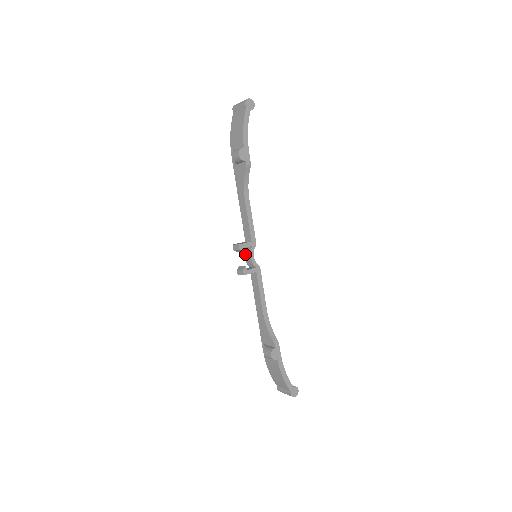
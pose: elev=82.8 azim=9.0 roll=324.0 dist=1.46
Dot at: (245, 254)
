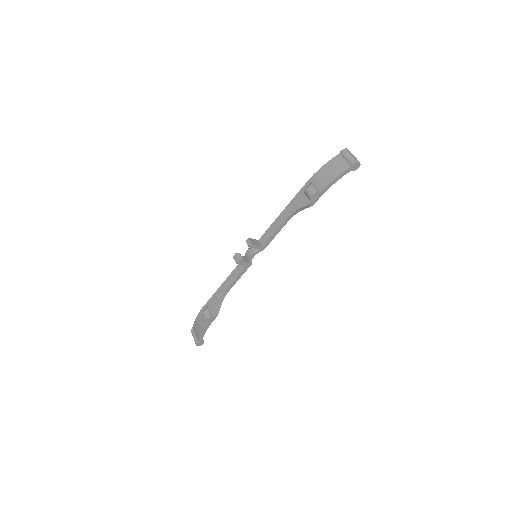
Dot at: occluded
